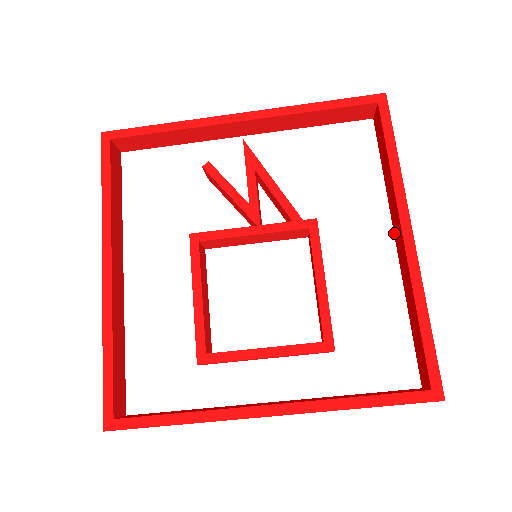
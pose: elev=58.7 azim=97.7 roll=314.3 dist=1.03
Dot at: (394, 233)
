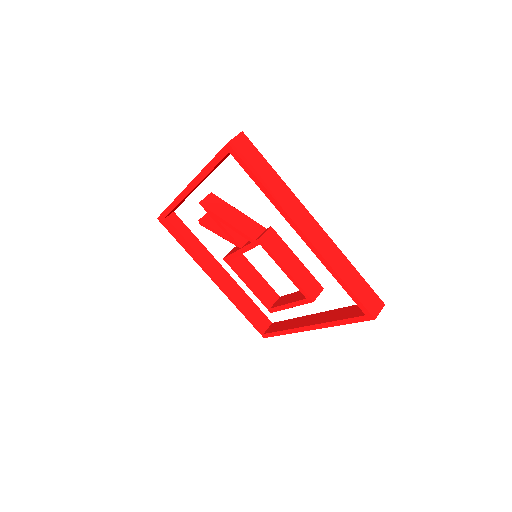
Dot at: occluded
